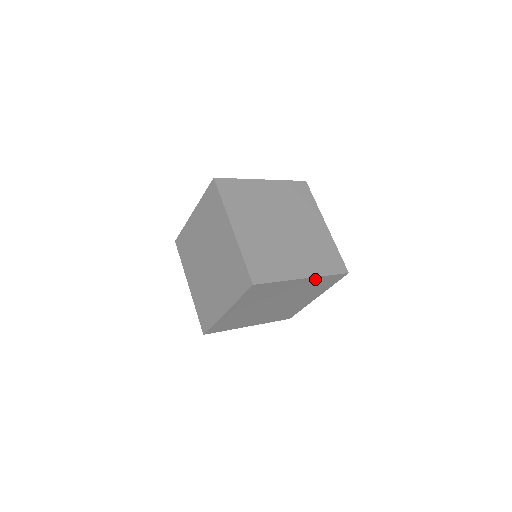
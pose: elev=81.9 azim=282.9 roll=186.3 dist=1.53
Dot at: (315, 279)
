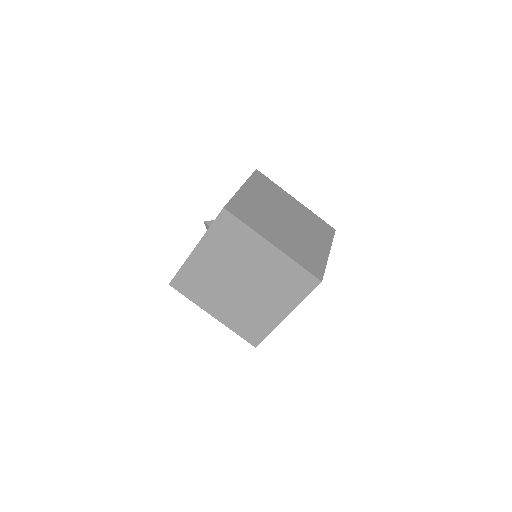
Dot at: occluded
